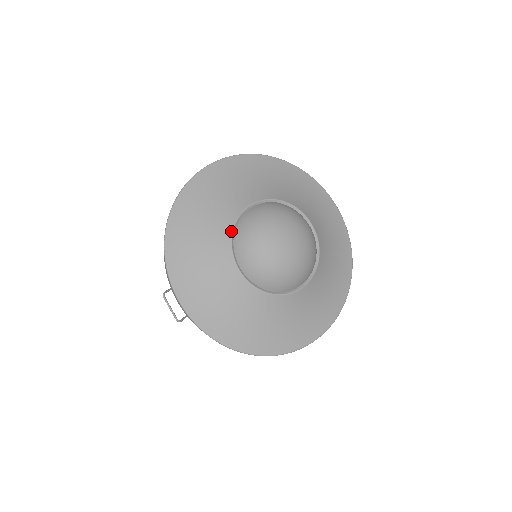
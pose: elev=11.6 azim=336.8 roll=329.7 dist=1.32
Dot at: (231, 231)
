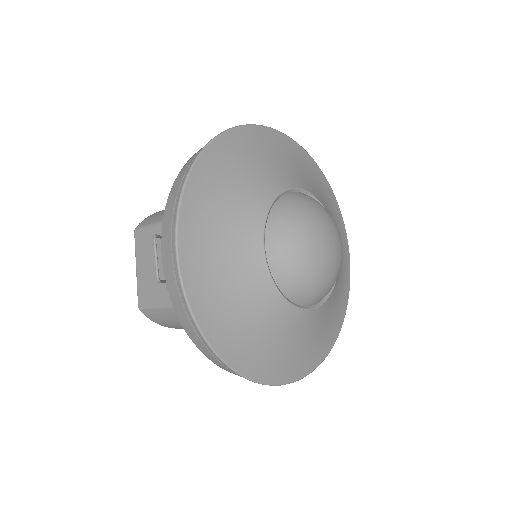
Dot at: (271, 202)
